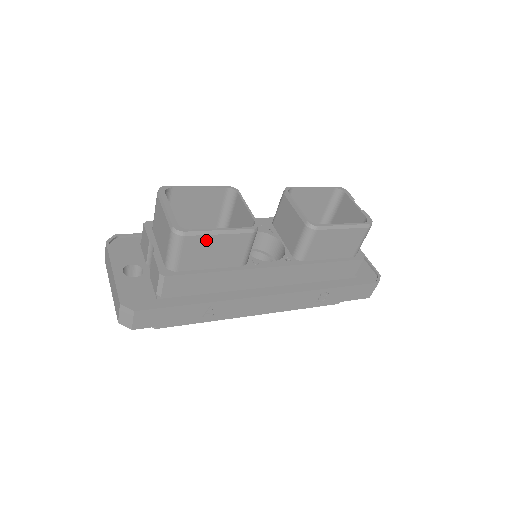
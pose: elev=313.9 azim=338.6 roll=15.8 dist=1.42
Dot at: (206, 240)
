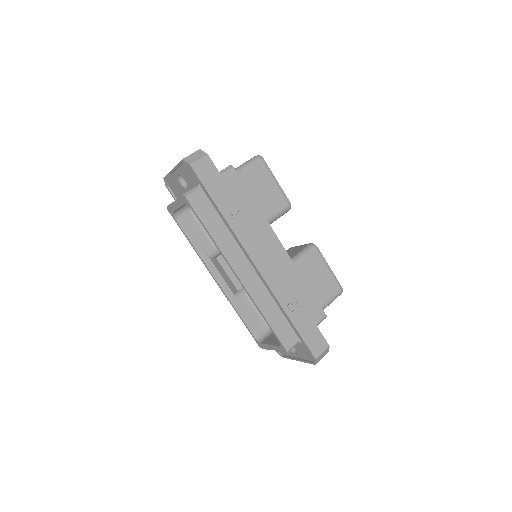
Dot at: (267, 177)
